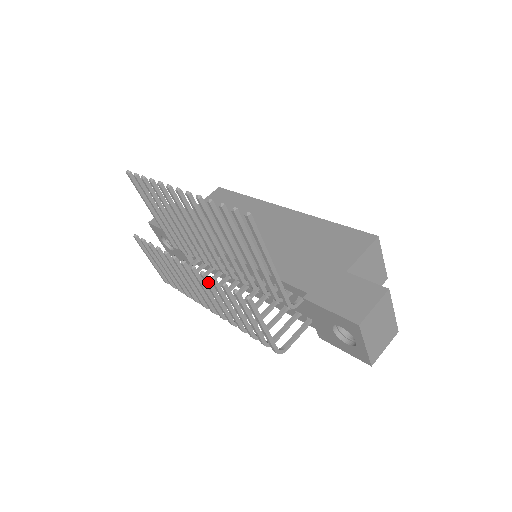
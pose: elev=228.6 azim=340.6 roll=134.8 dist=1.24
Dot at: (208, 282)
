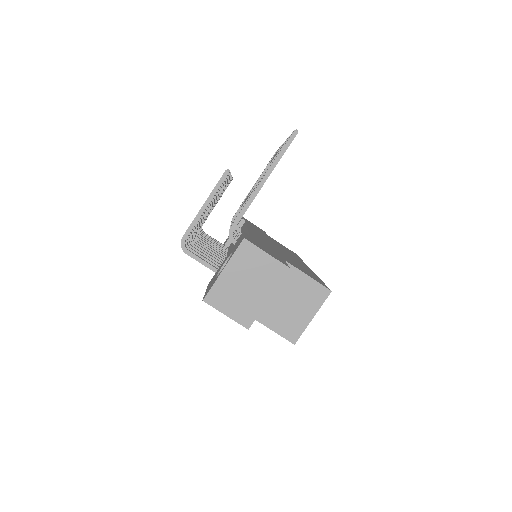
Dot at: occluded
